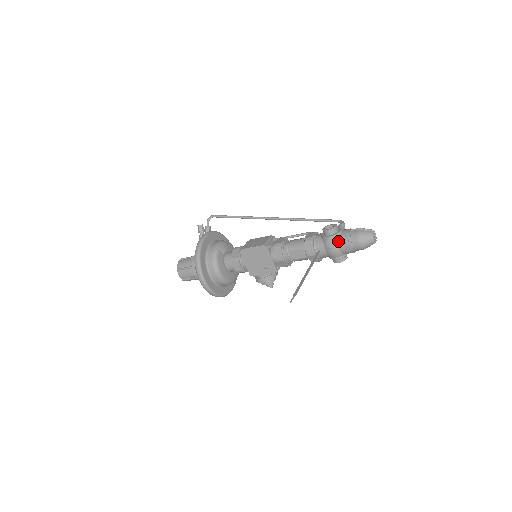
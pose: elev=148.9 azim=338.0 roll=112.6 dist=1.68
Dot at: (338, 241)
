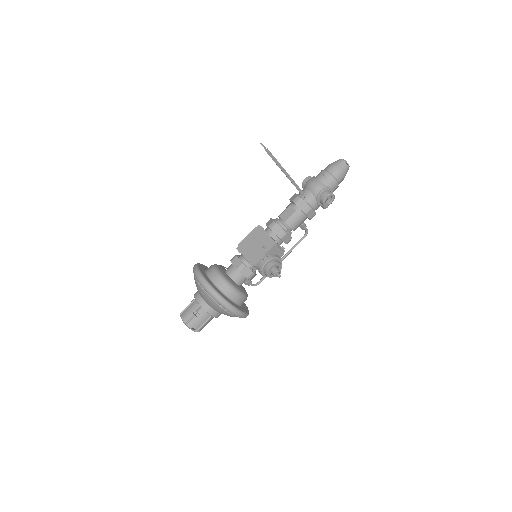
Dot at: (315, 177)
